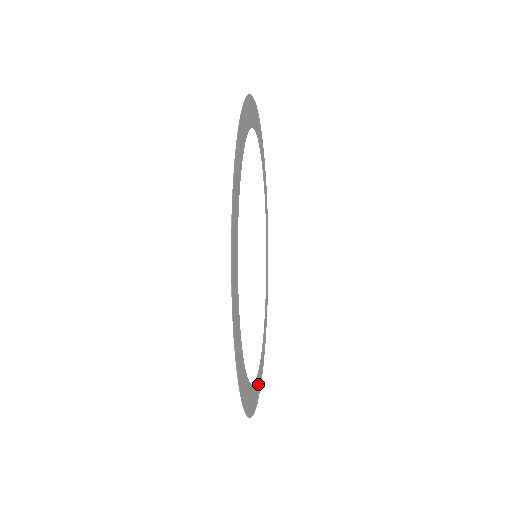
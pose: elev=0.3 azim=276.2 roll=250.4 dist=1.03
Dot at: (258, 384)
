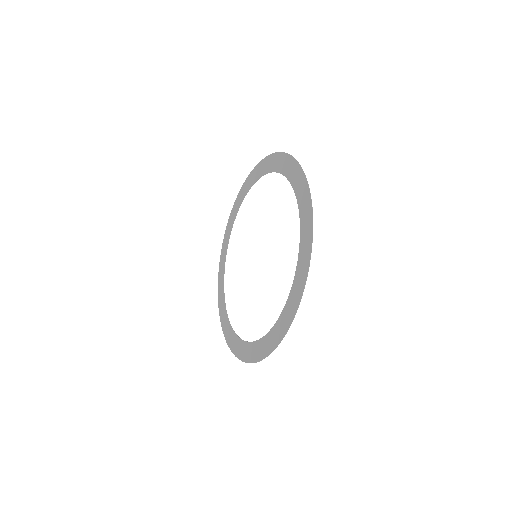
Dot at: (223, 310)
